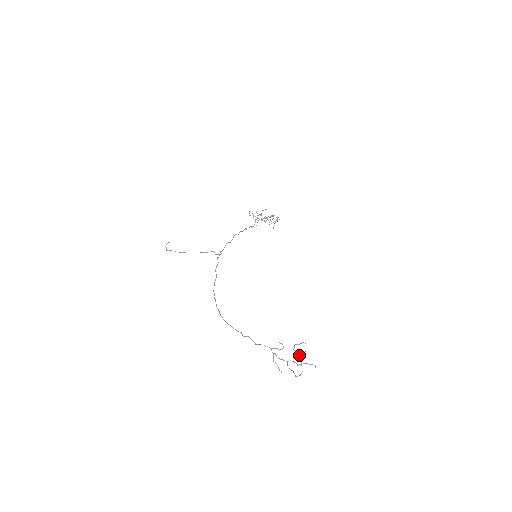
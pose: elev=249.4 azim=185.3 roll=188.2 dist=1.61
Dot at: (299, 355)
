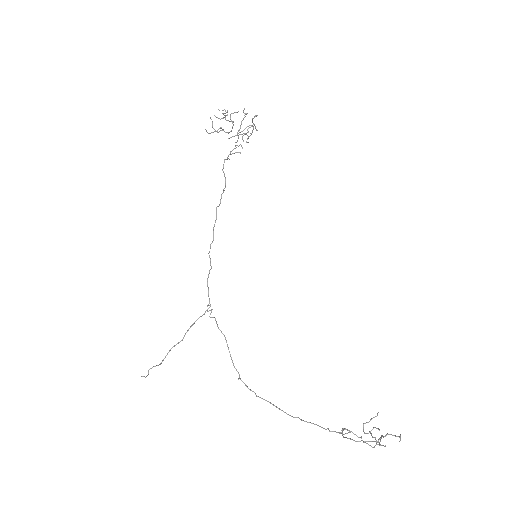
Dot at: occluded
